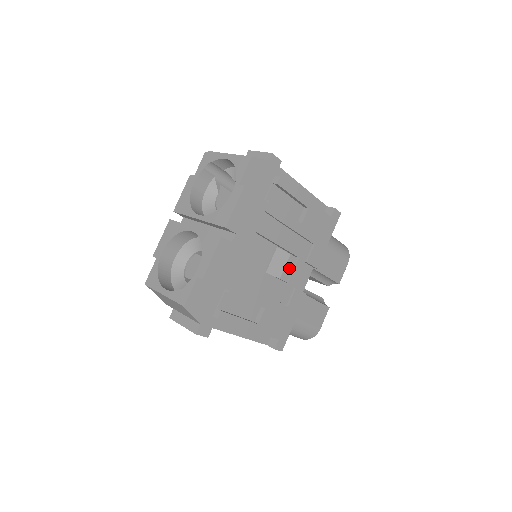
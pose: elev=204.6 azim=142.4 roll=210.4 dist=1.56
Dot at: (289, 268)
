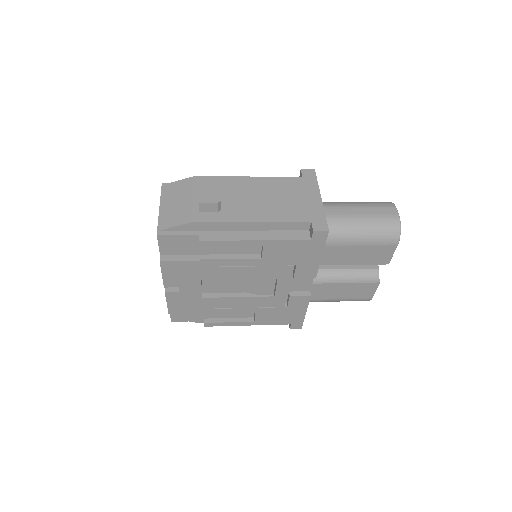
Dot at: (269, 287)
